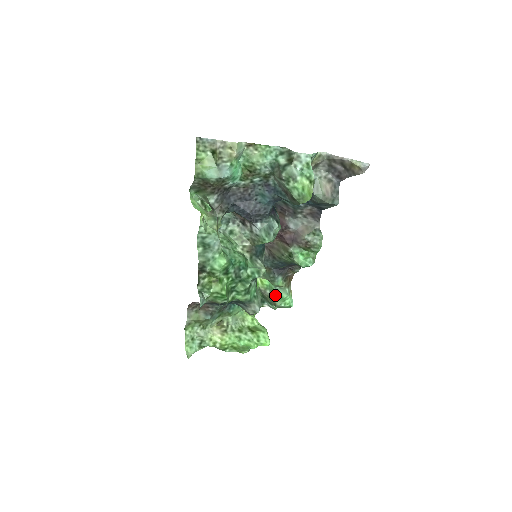
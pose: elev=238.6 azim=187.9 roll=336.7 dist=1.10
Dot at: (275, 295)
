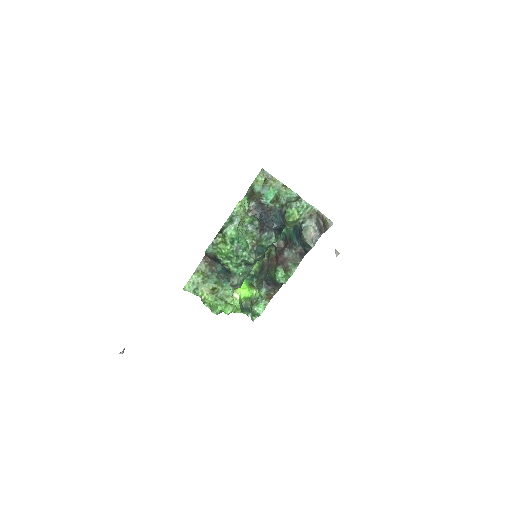
Dot at: (256, 302)
